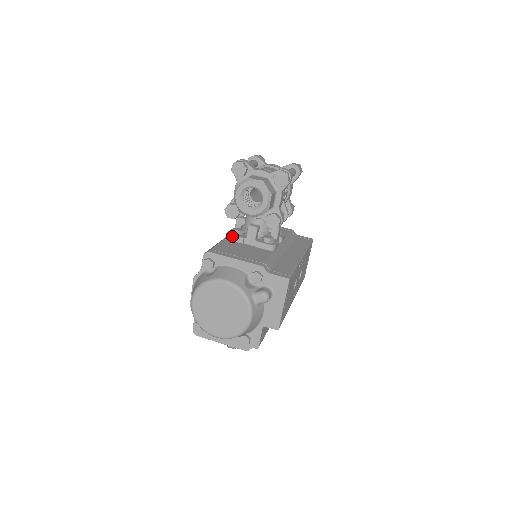
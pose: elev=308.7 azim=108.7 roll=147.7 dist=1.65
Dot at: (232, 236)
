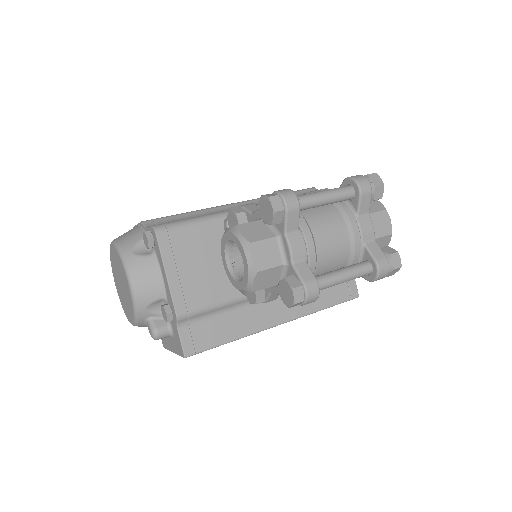
Dot at: occluded
